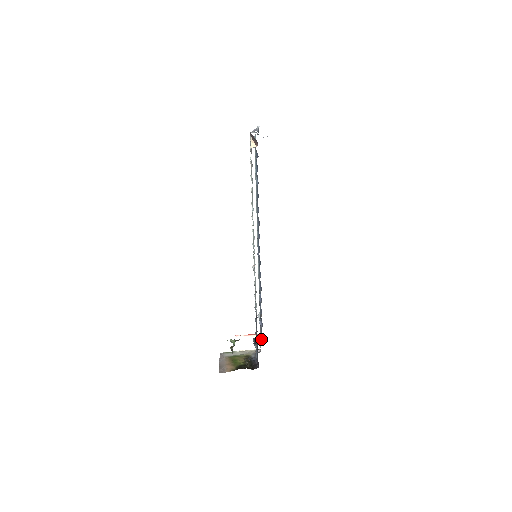
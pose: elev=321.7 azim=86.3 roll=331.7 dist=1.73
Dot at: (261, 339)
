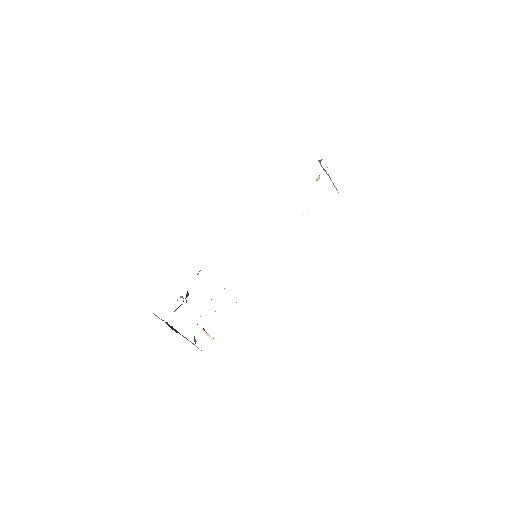
Dot at: occluded
